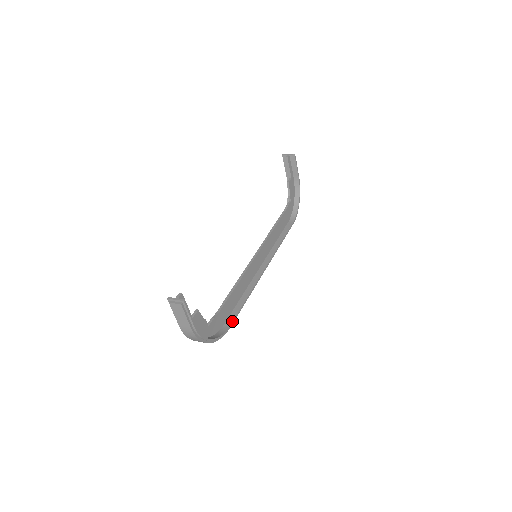
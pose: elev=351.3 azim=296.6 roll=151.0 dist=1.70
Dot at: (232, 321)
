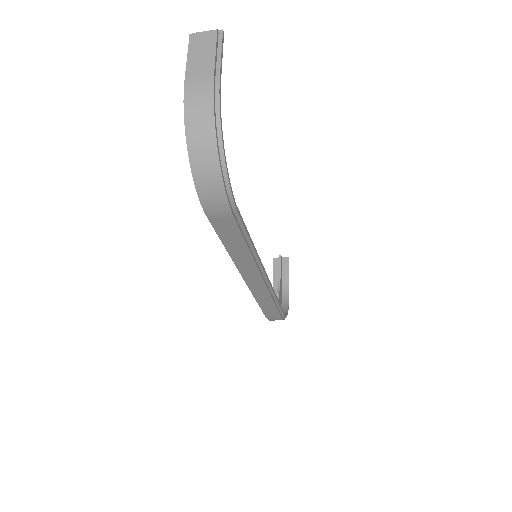
Dot at: (240, 215)
